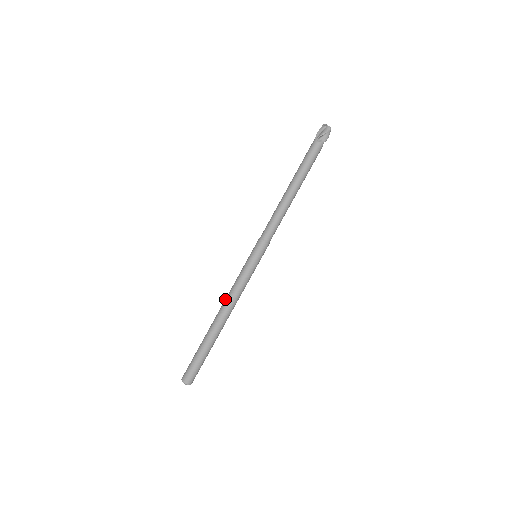
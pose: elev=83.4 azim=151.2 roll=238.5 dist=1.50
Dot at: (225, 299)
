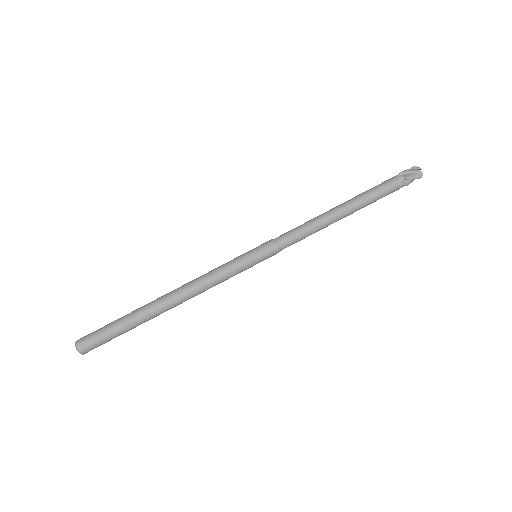
Dot at: (191, 283)
